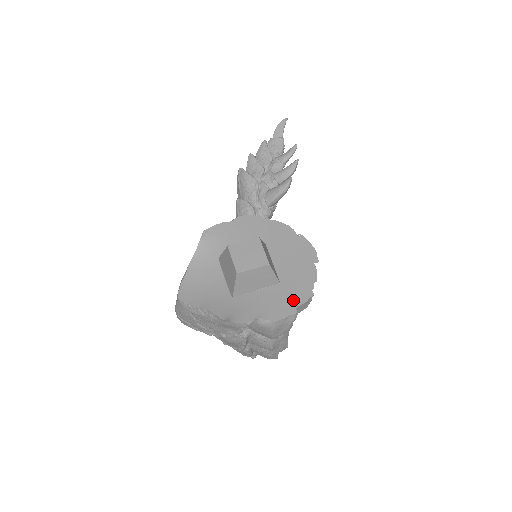
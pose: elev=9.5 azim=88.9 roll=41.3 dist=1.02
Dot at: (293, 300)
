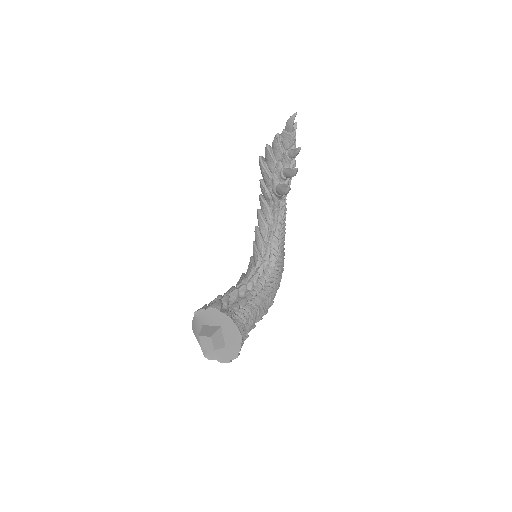
Dot at: (229, 357)
